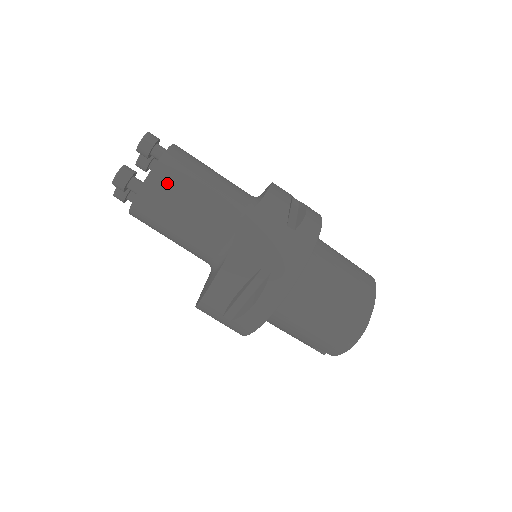
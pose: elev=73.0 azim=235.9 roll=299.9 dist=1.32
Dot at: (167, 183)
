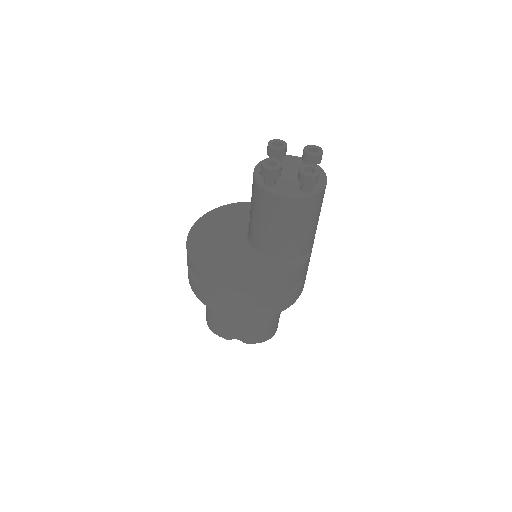
Dot at: occluded
